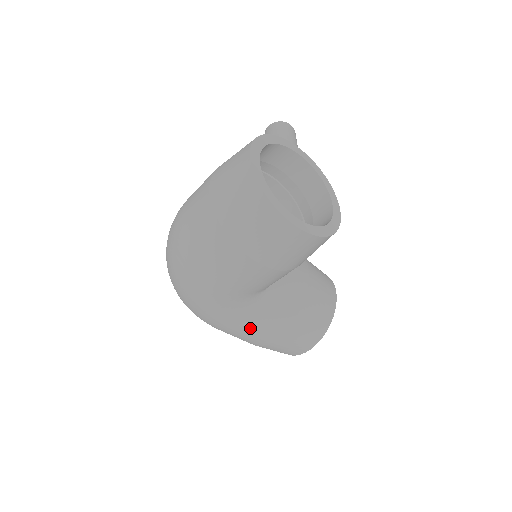
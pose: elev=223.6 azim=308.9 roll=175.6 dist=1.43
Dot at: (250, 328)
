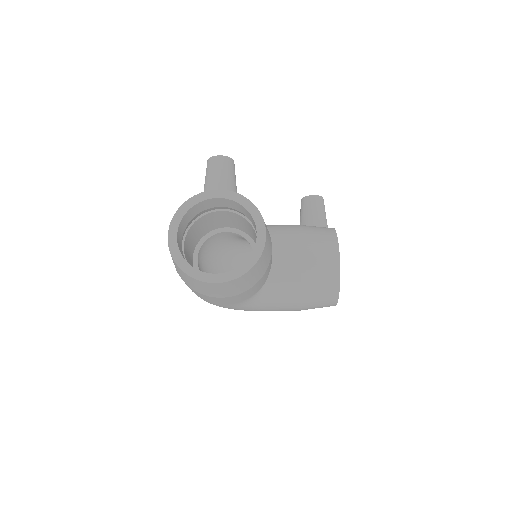
Dot at: (274, 309)
